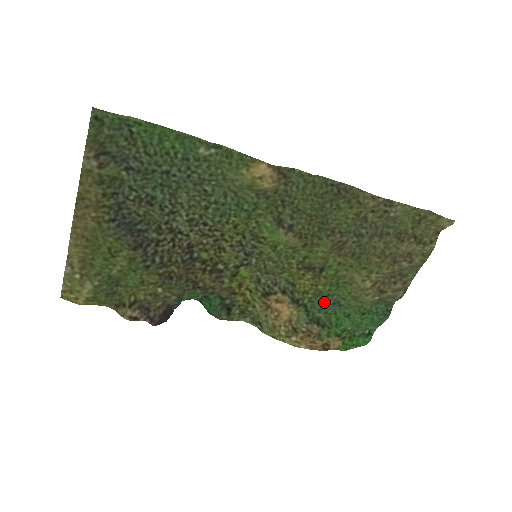
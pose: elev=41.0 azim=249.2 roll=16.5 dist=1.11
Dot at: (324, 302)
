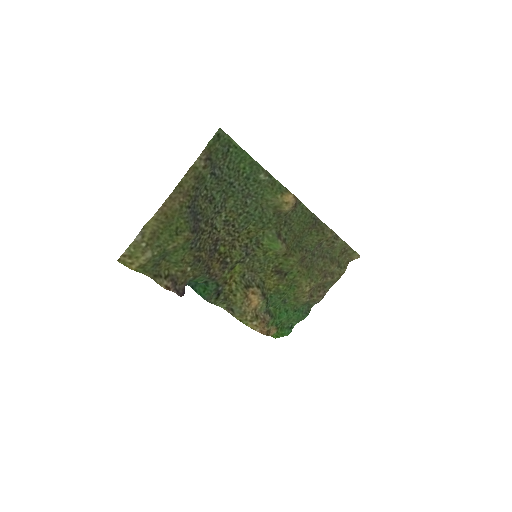
Dot at: (279, 298)
